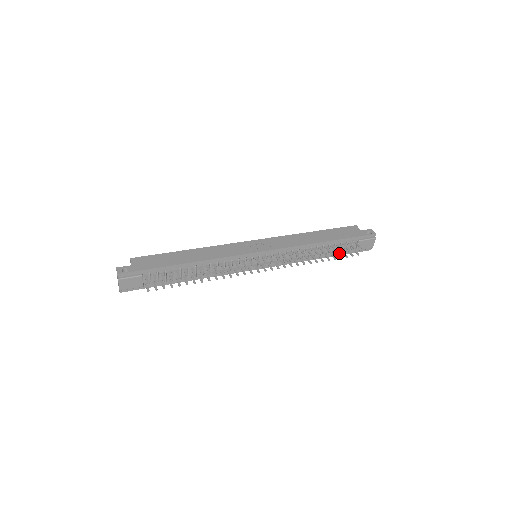
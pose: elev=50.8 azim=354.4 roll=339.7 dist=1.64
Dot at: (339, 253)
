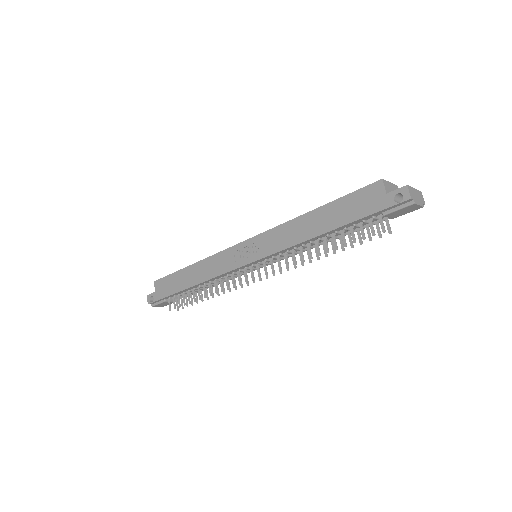
Dot at: (366, 226)
